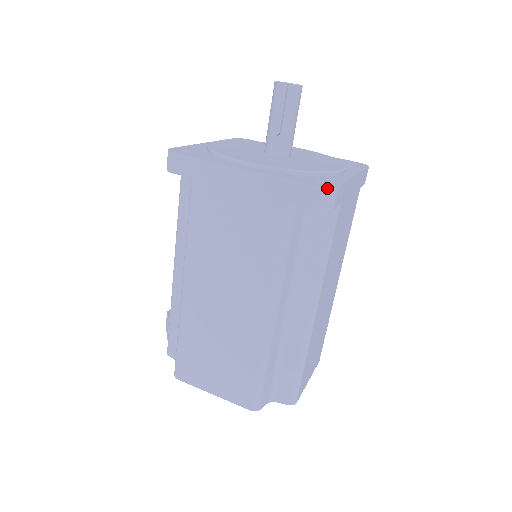
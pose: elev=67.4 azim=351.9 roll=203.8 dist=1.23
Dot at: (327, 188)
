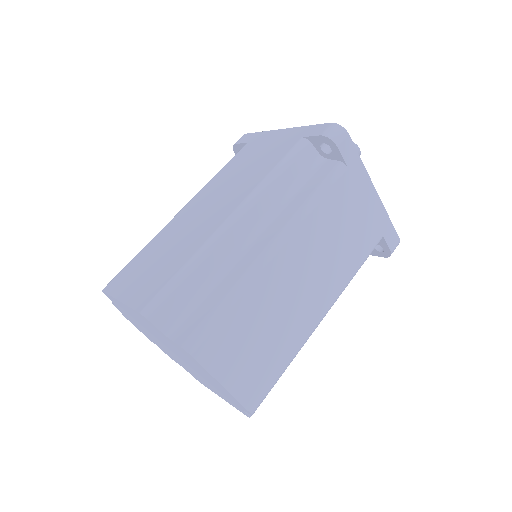
Dot at: (338, 124)
